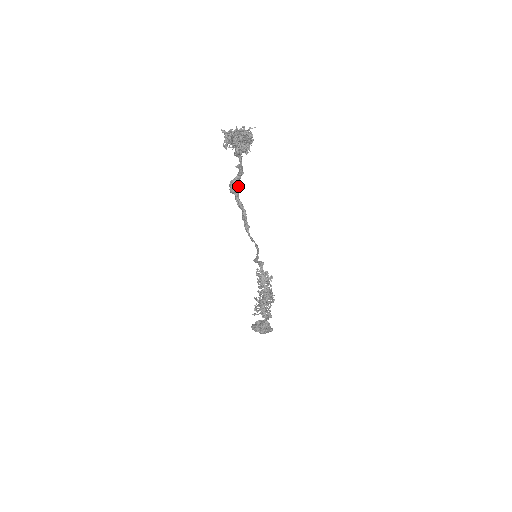
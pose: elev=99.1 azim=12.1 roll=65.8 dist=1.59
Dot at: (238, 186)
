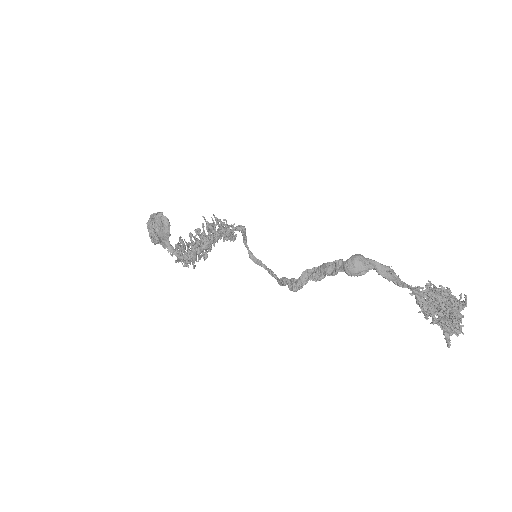
Dot at: occluded
